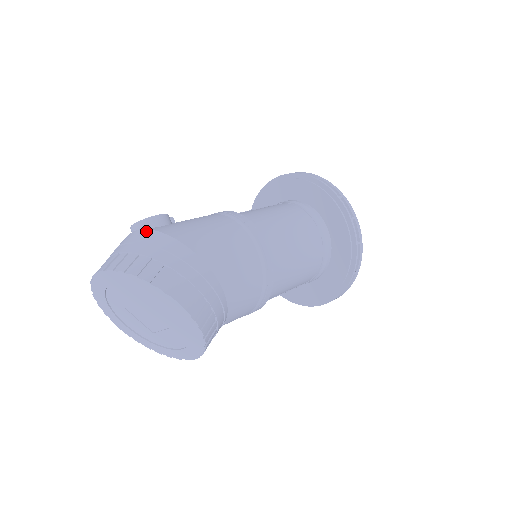
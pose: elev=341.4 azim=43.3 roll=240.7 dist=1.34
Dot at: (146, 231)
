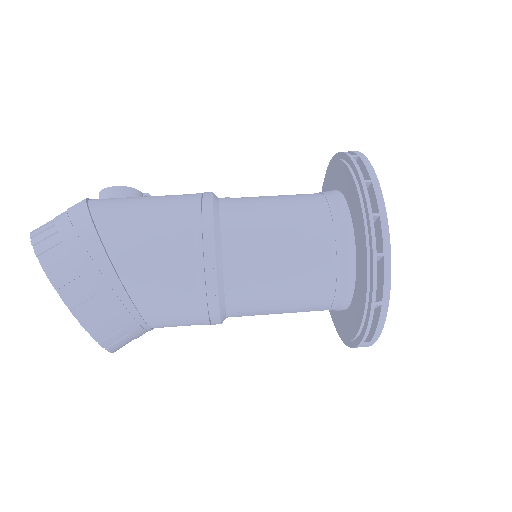
Dot at: (84, 199)
